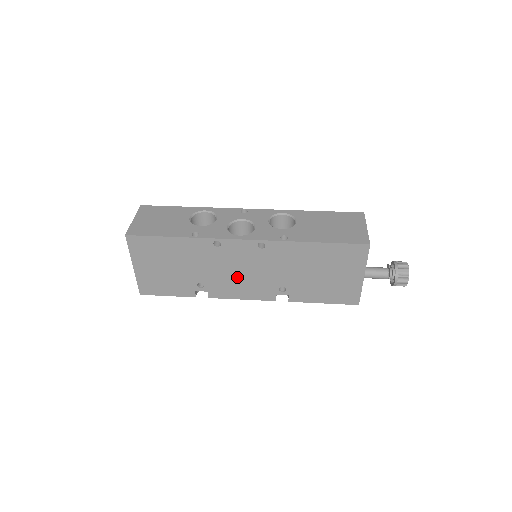
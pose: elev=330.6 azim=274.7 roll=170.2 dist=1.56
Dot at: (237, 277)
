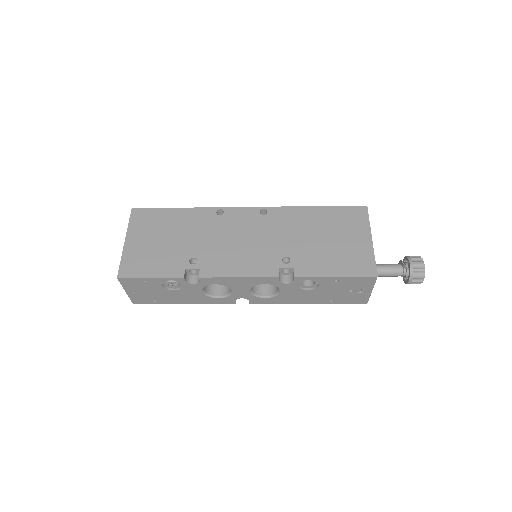
Dot at: (236, 248)
